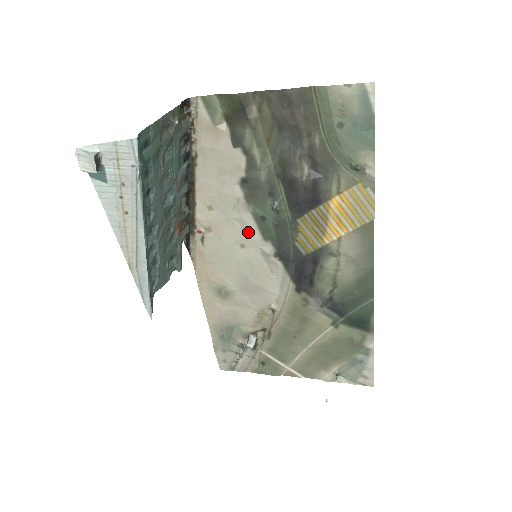
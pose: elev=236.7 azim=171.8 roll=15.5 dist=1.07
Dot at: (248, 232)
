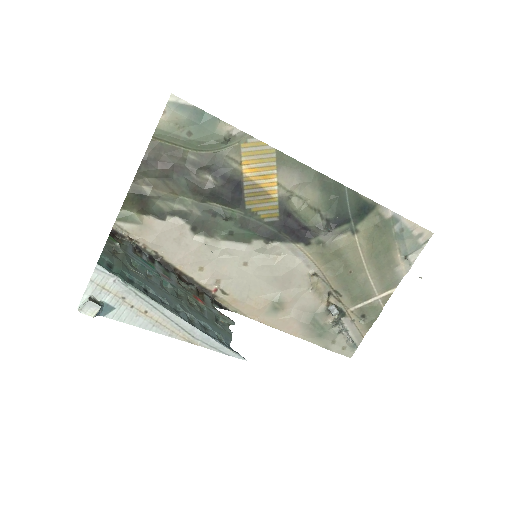
Dot at: (236, 252)
